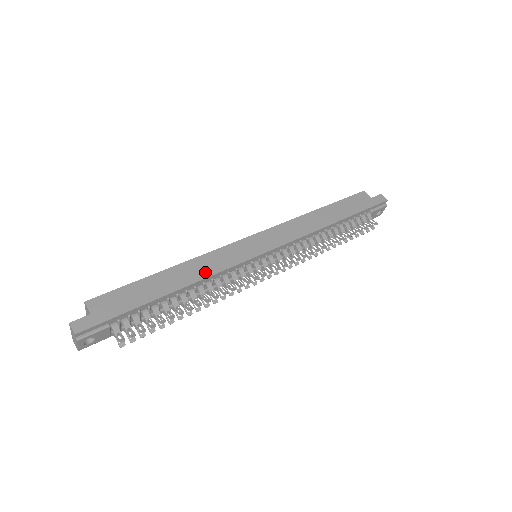
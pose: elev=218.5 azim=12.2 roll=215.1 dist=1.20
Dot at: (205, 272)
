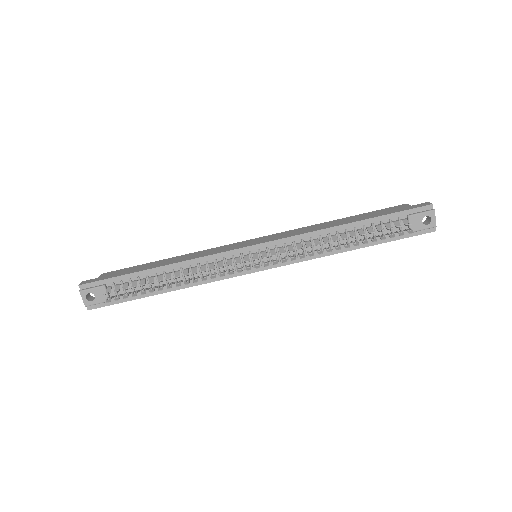
Dot at: (193, 257)
